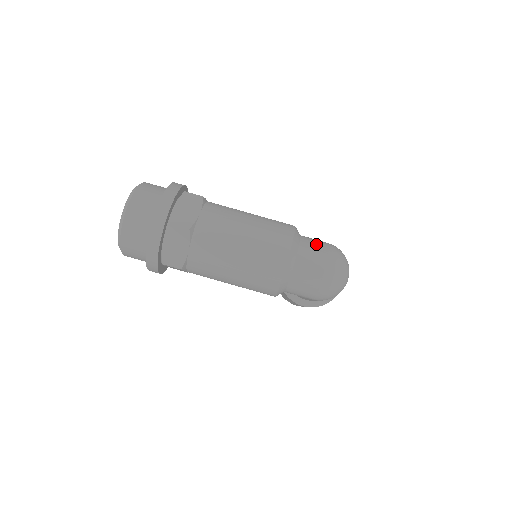
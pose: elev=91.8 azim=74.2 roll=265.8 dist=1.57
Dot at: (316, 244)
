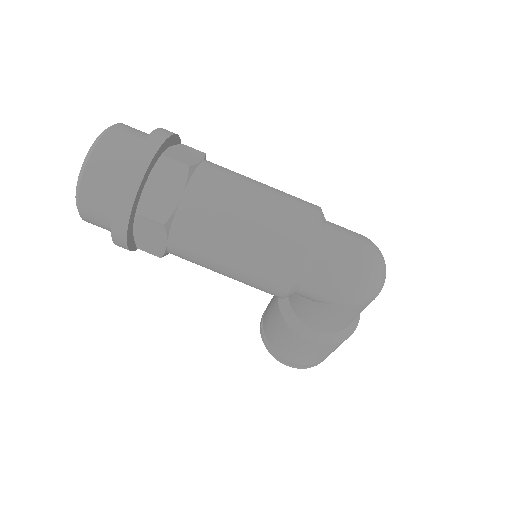
Dot at: occluded
